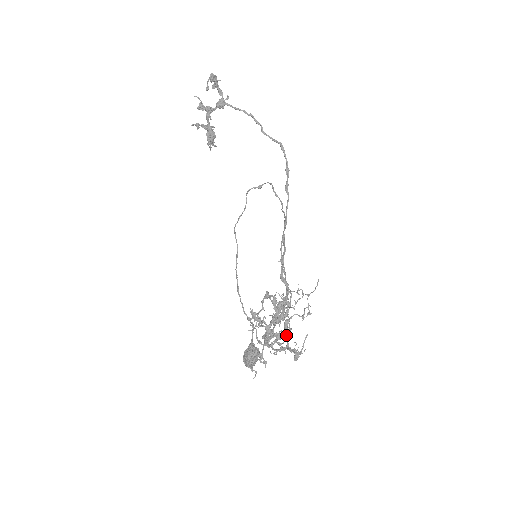
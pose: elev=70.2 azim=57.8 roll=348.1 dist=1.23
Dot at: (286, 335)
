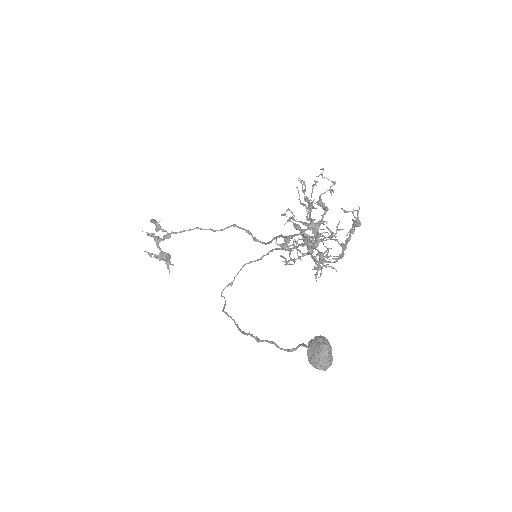
Dot at: occluded
